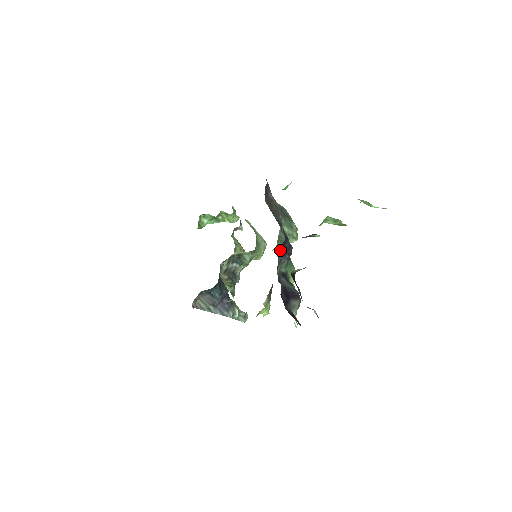
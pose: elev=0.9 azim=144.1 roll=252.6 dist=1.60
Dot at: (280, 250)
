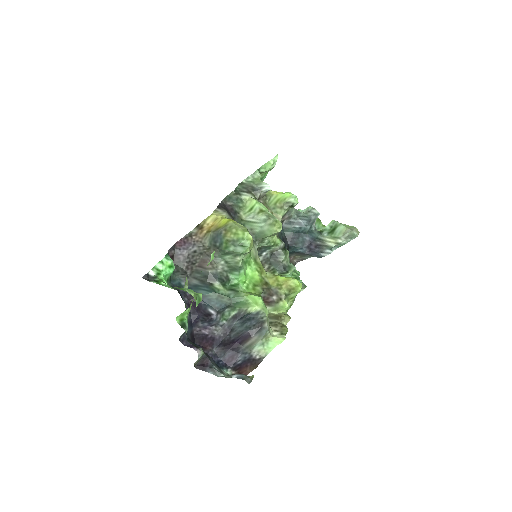
Dot at: (199, 327)
